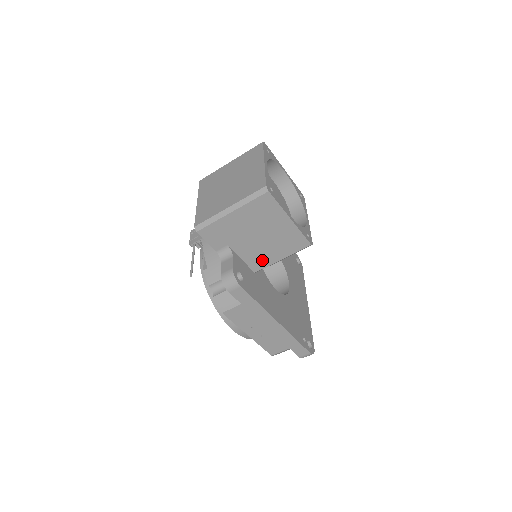
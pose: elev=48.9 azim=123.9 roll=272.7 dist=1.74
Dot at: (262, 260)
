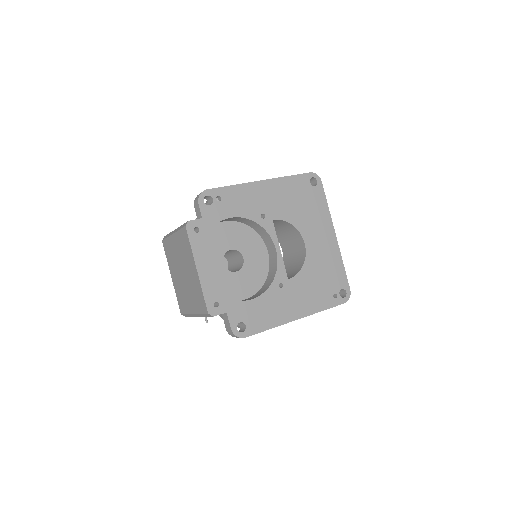
Dot at: occluded
